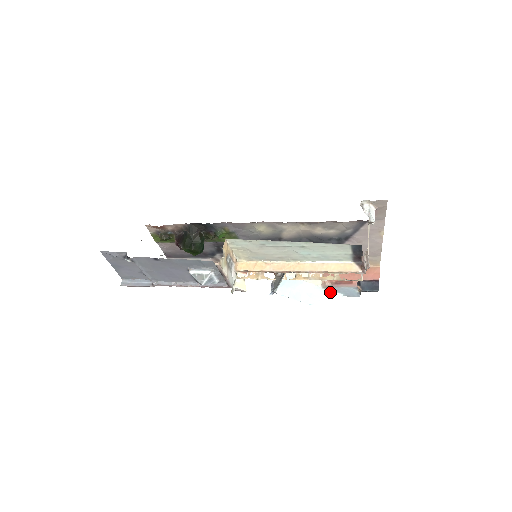
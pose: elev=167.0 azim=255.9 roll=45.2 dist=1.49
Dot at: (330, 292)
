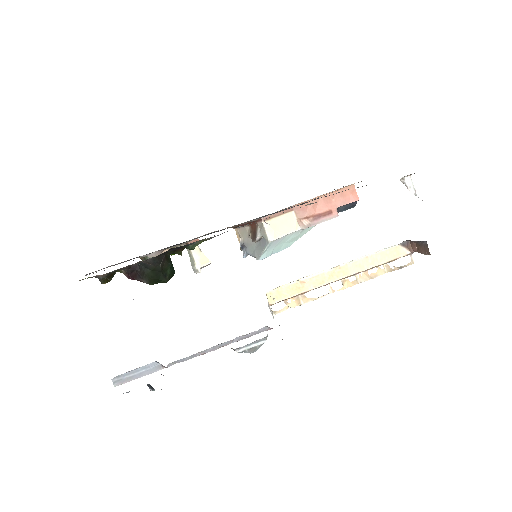
Dot at: (307, 228)
